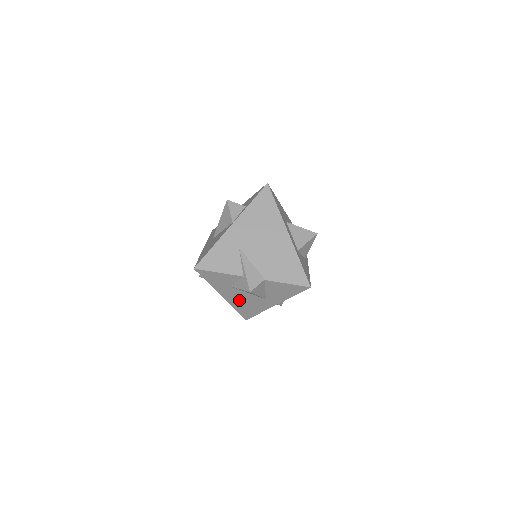
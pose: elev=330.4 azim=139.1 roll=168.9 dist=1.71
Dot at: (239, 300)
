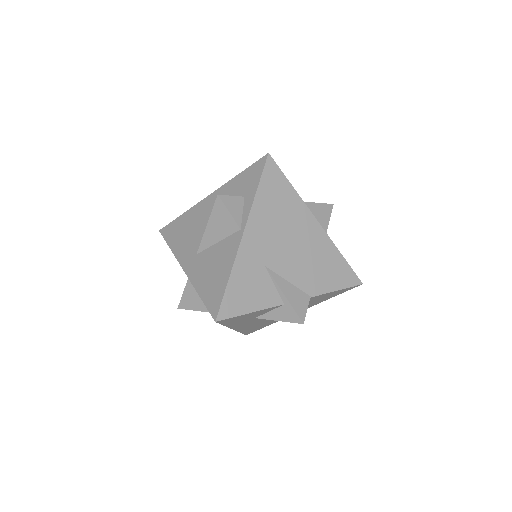
Dot at: (255, 324)
